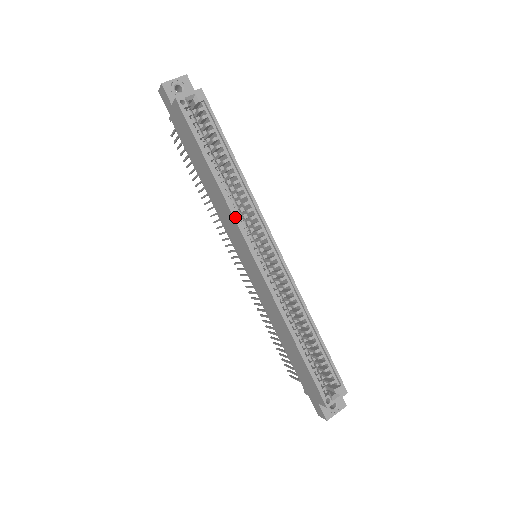
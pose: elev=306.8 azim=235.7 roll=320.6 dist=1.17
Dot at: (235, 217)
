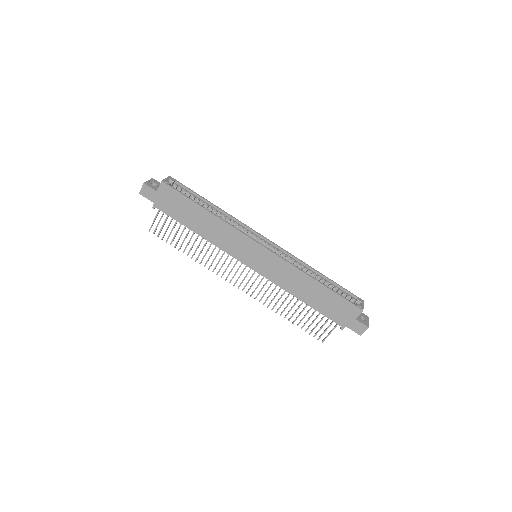
Dot at: (235, 228)
